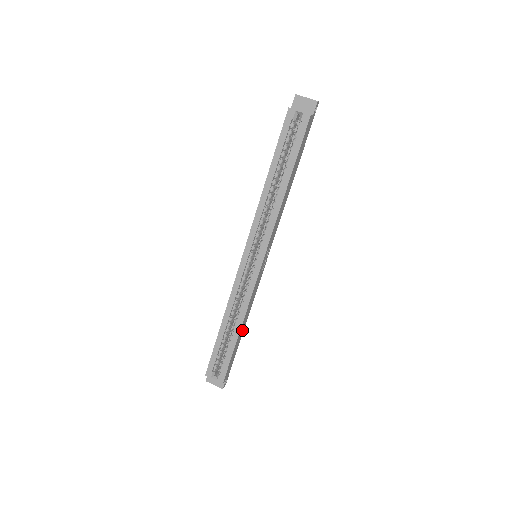
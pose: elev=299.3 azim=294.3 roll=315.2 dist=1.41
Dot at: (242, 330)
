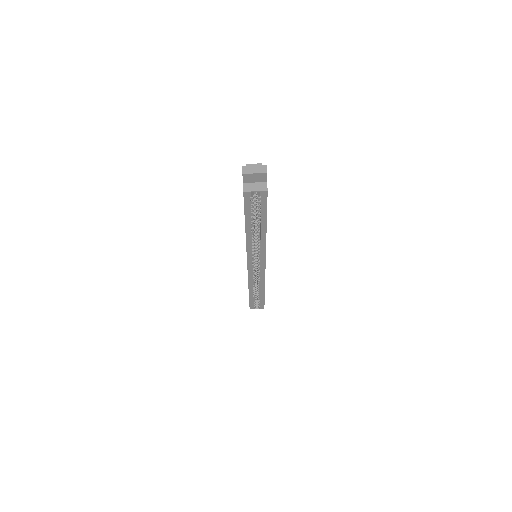
Dot at: occluded
